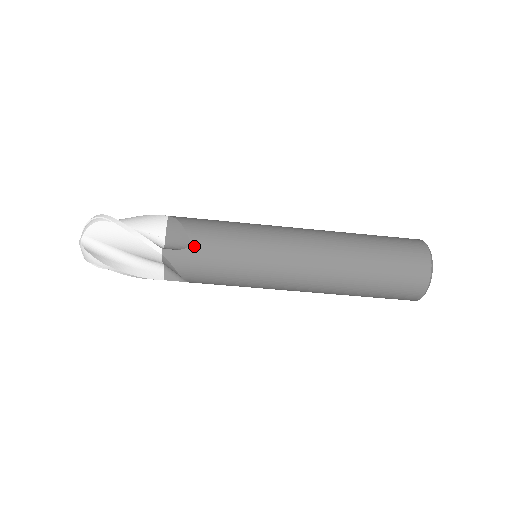
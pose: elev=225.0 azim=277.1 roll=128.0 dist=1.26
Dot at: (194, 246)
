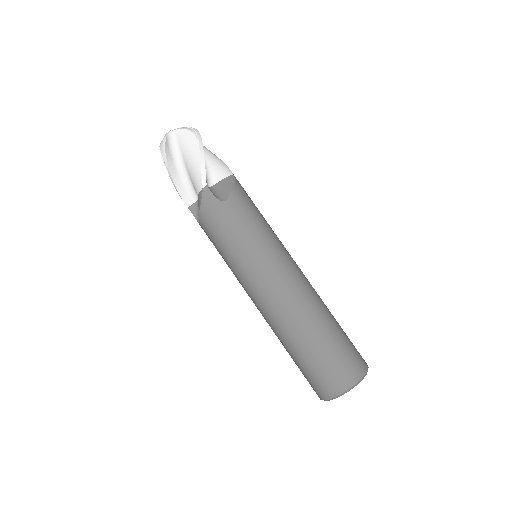
Dot at: (226, 204)
